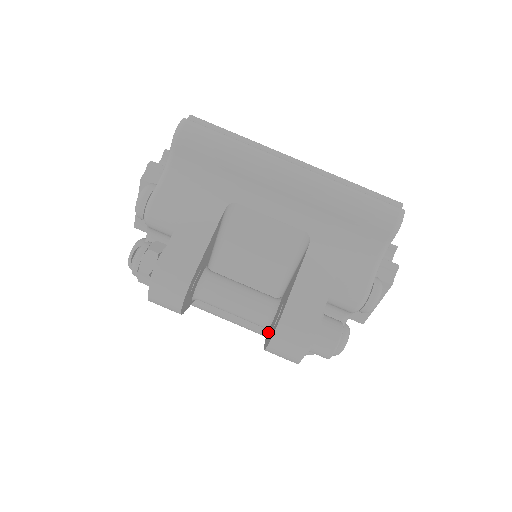
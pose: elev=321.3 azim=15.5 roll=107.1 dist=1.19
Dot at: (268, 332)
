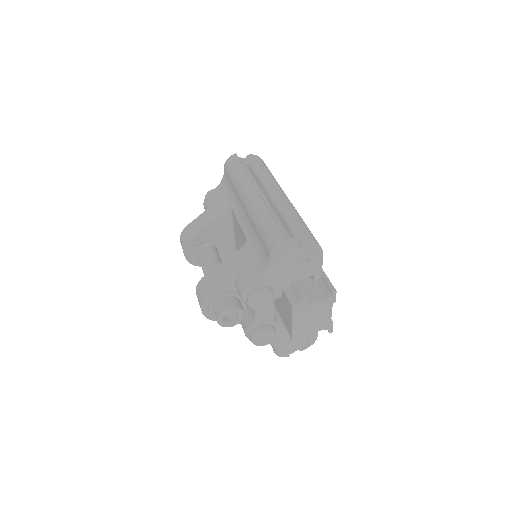
Dot at: occluded
